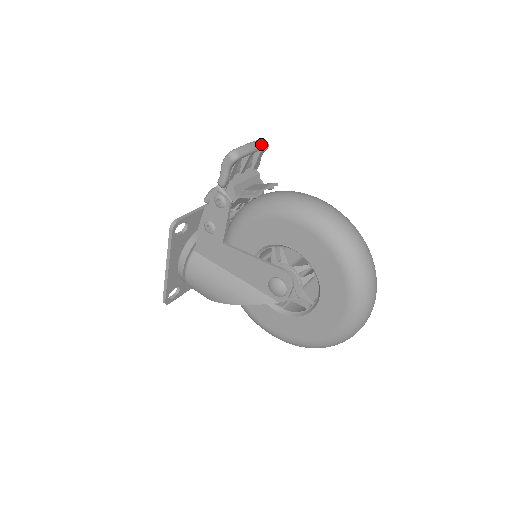
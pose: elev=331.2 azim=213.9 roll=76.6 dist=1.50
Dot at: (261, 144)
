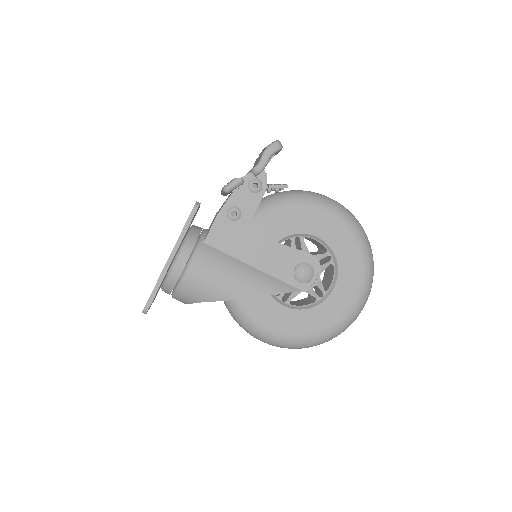
Dot at: occluded
